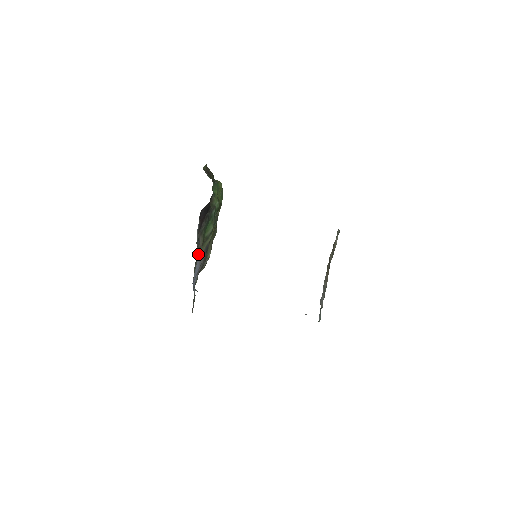
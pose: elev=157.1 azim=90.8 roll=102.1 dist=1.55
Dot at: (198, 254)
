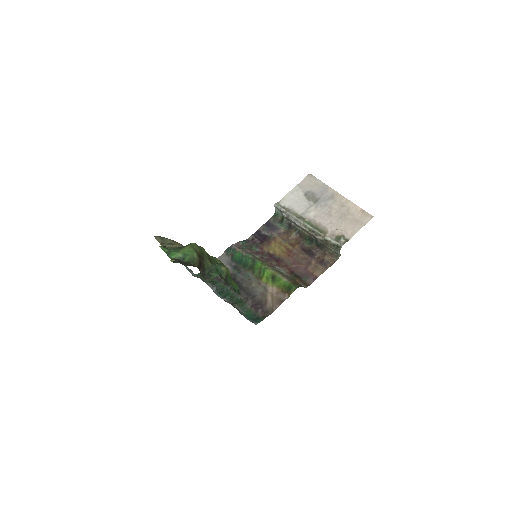
Dot at: occluded
